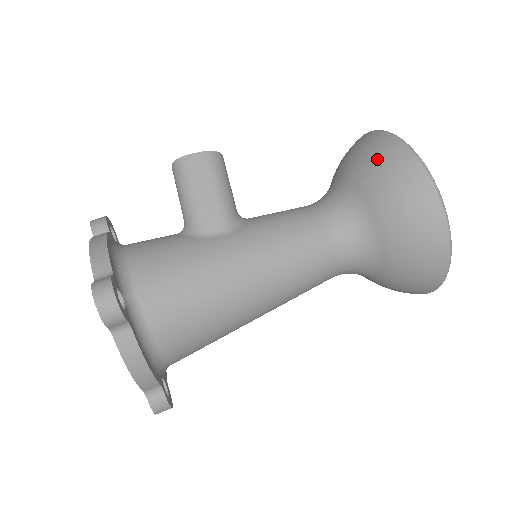
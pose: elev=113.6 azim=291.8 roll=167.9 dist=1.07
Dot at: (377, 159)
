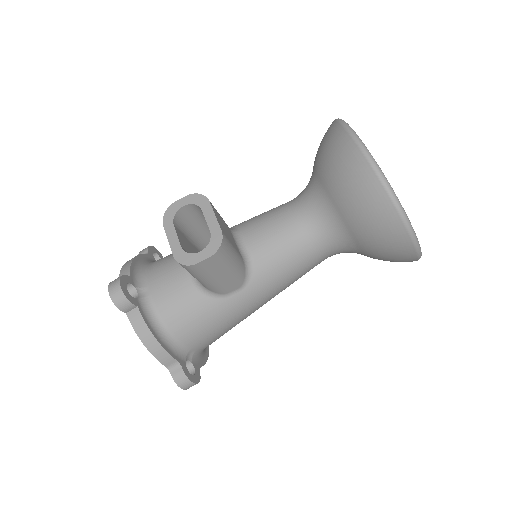
Dot at: (378, 230)
